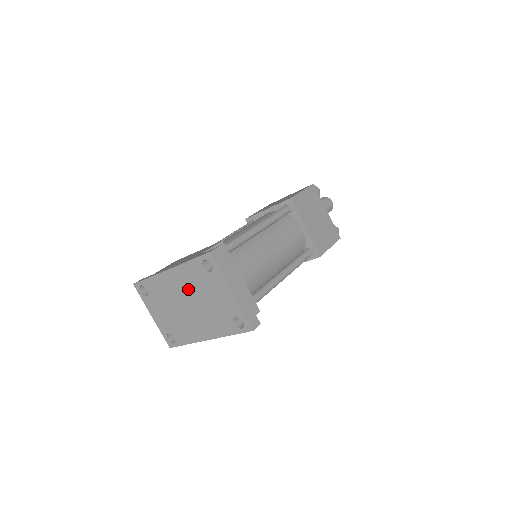
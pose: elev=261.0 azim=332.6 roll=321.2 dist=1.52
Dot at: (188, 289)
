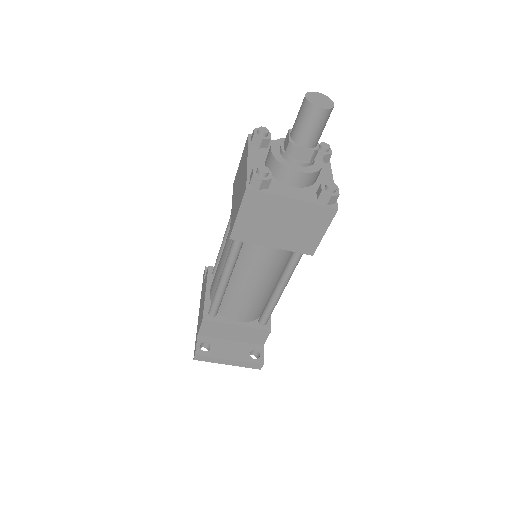
Dot at: occluded
